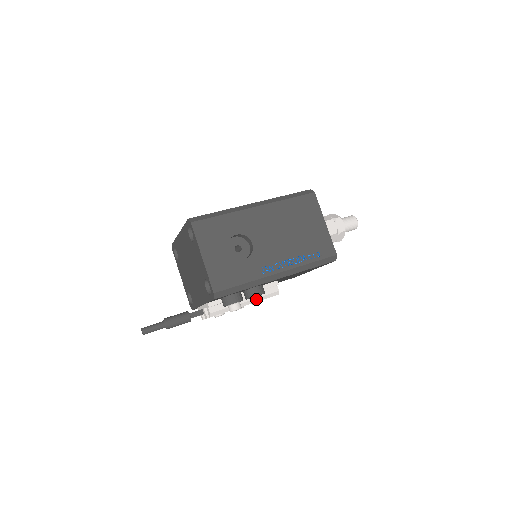
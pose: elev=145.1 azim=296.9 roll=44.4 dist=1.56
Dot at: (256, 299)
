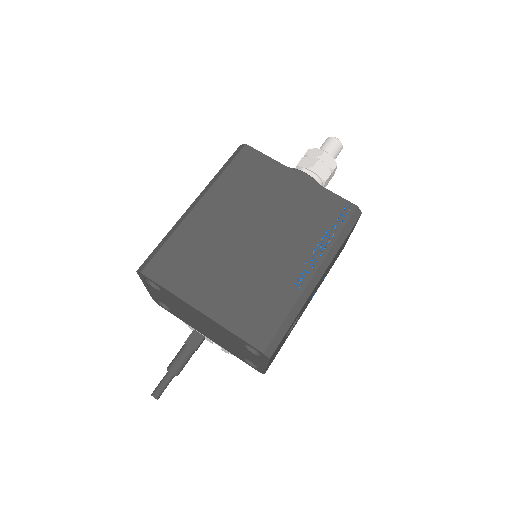
Dot at: occluded
